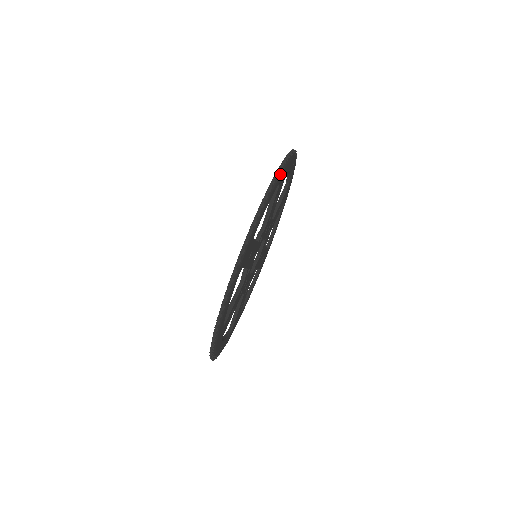
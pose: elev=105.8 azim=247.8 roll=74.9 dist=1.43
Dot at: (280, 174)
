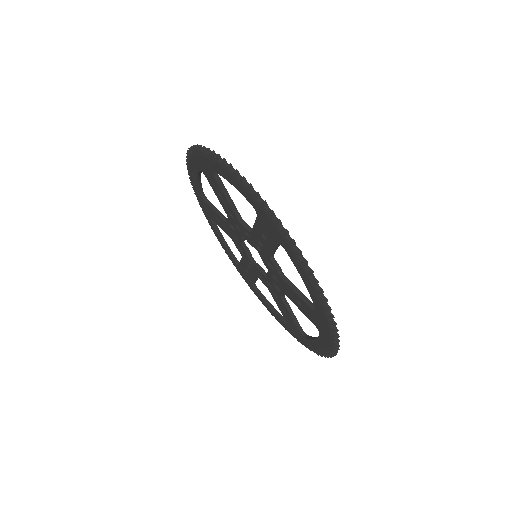
Dot at: occluded
